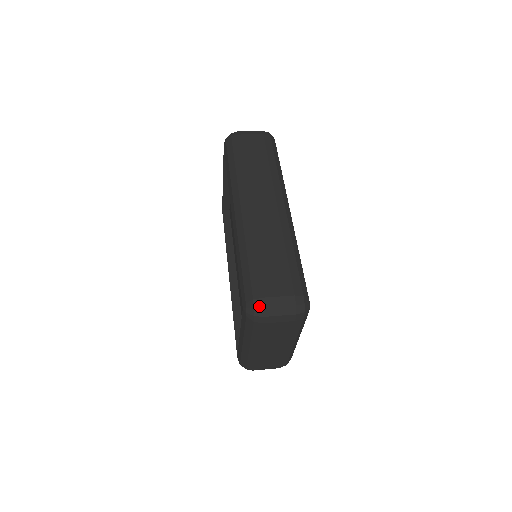
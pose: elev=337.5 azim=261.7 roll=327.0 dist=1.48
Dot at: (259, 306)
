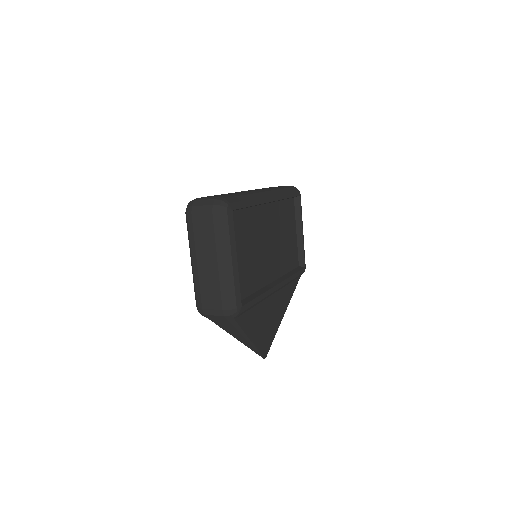
Dot at: (192, 201)
